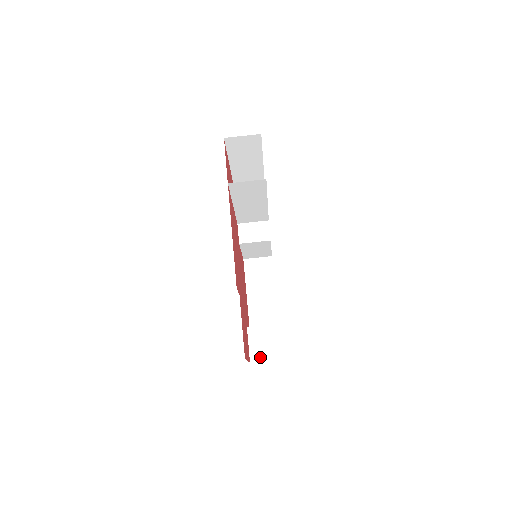
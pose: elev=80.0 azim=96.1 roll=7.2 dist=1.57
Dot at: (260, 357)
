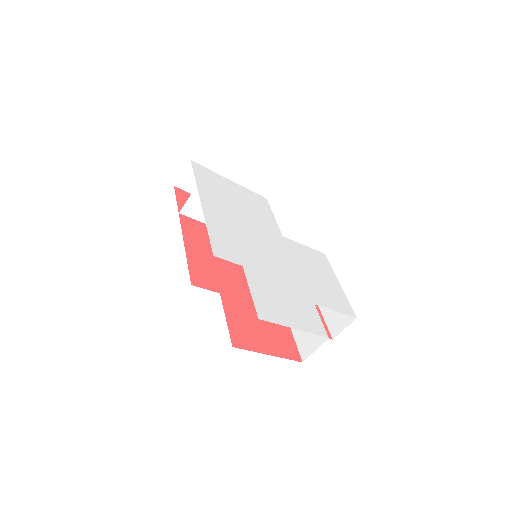
Dot at: (309, 350)
